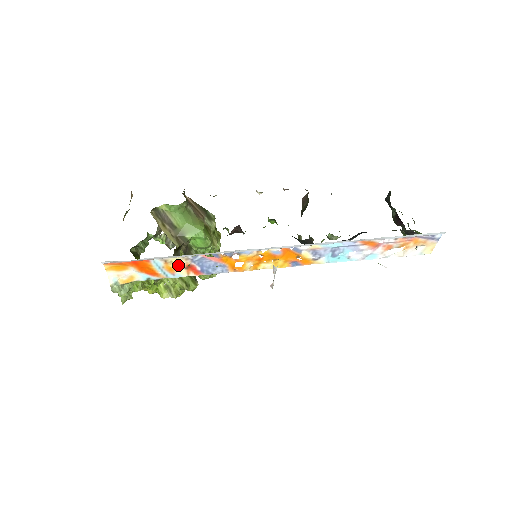
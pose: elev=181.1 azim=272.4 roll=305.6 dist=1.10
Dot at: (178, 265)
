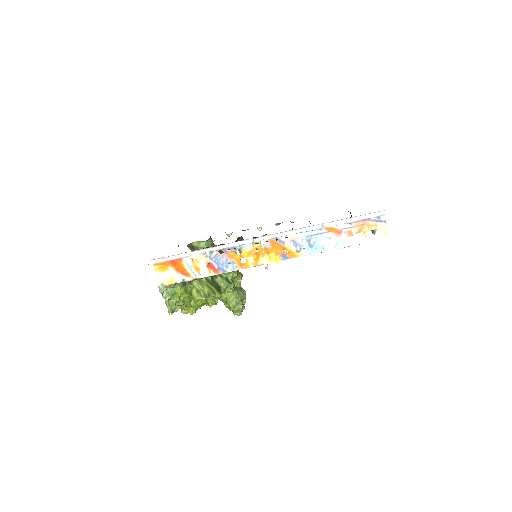
Dot at: (201, 263)
